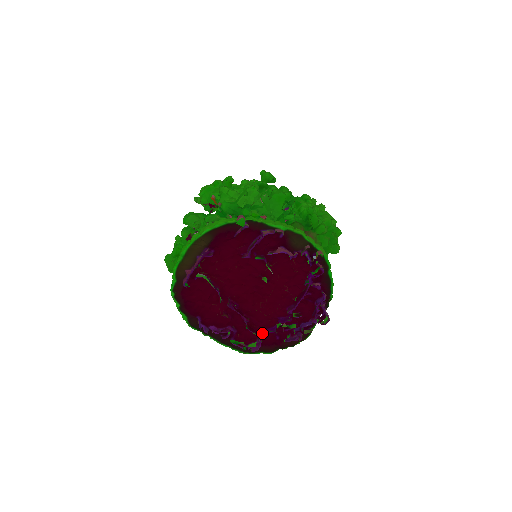
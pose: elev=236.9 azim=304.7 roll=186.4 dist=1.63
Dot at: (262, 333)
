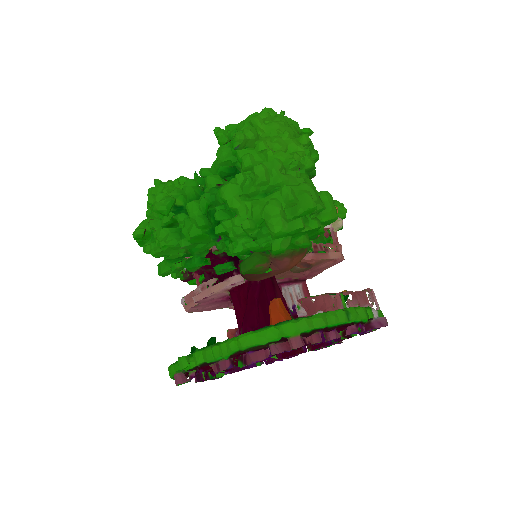
Dot at: (329, 344)
